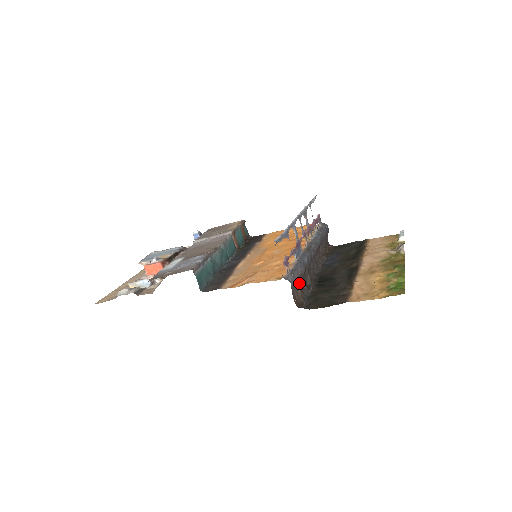
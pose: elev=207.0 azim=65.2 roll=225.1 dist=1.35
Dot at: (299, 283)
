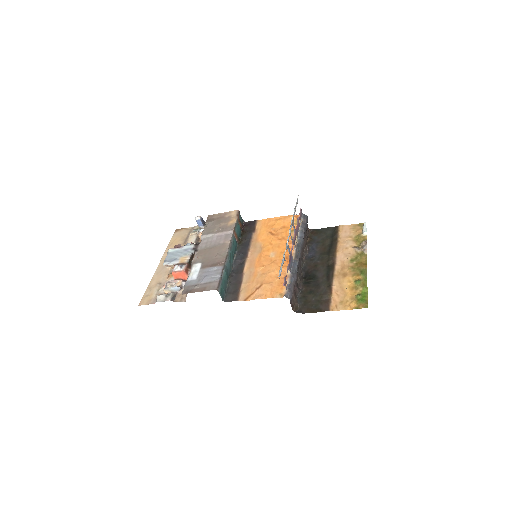
Dot at: (294, 293)
